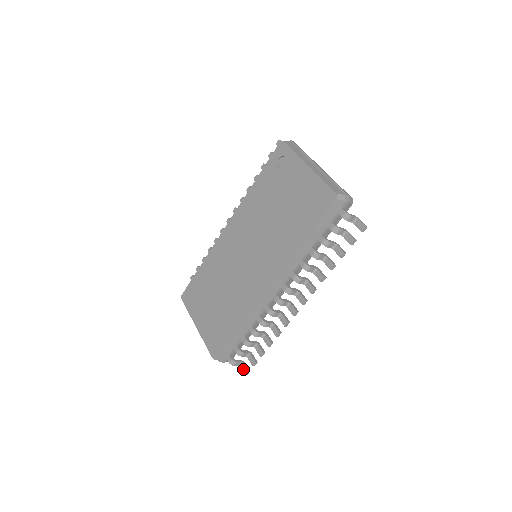
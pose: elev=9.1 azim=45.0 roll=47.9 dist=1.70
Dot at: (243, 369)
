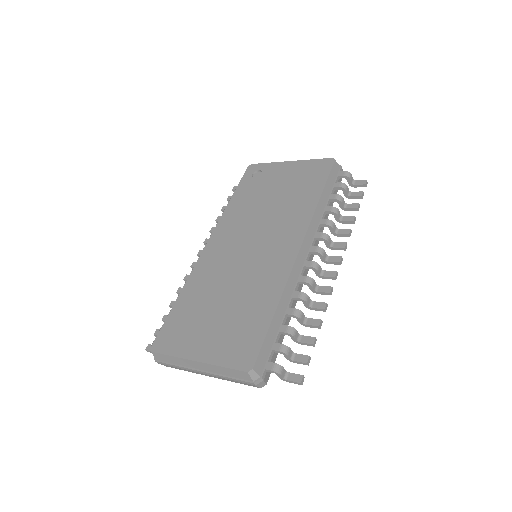
Dot at: (293, 378)
